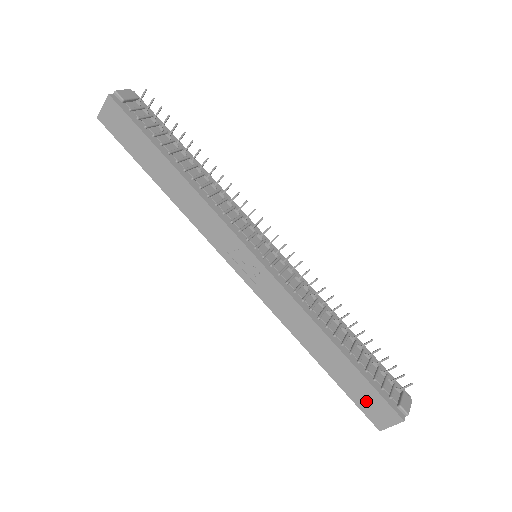
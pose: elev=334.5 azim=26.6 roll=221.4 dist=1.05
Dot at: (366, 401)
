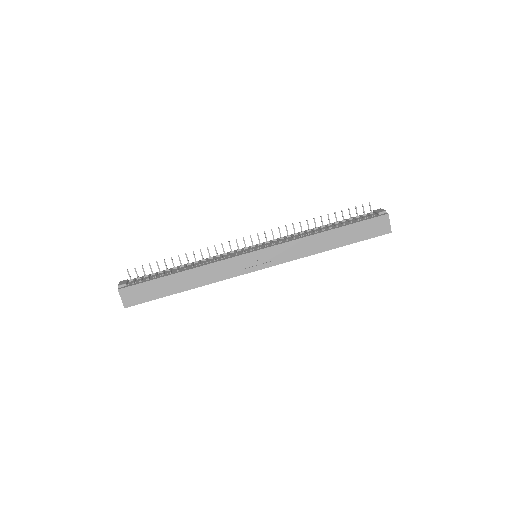
Dot at: (369, 231)
